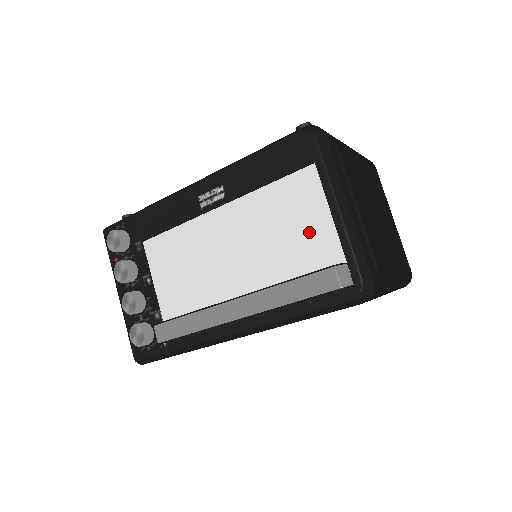
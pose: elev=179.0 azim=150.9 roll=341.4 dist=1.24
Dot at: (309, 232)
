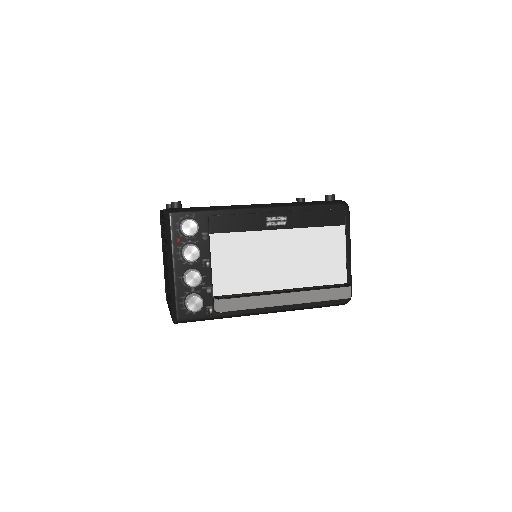
Dot at: (332, 262)
